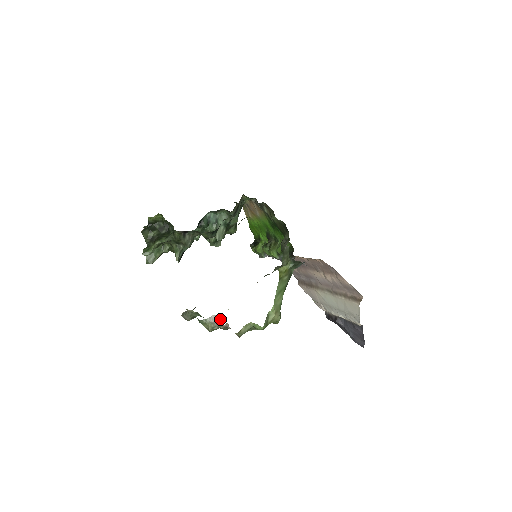
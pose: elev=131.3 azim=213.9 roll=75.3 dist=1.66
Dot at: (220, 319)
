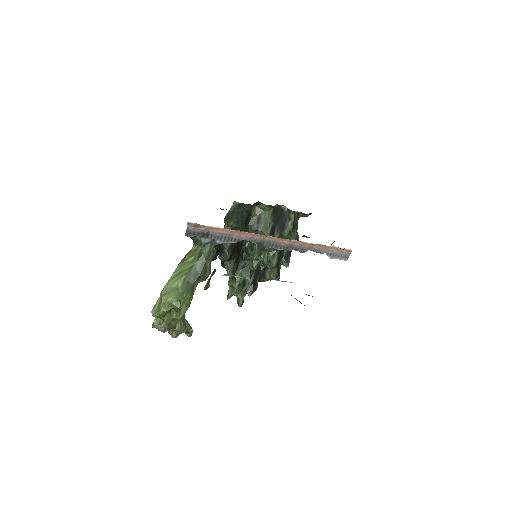
Dot at: occluded
